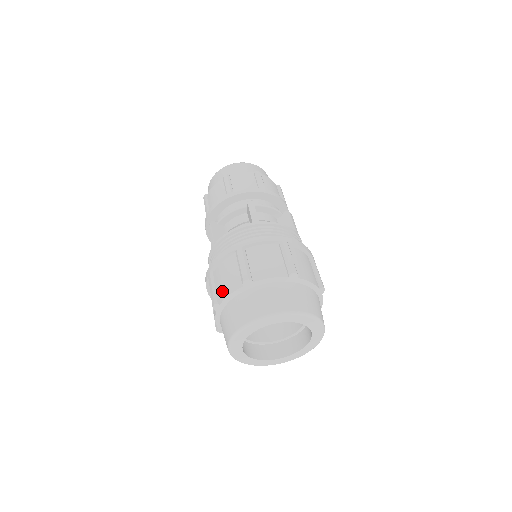
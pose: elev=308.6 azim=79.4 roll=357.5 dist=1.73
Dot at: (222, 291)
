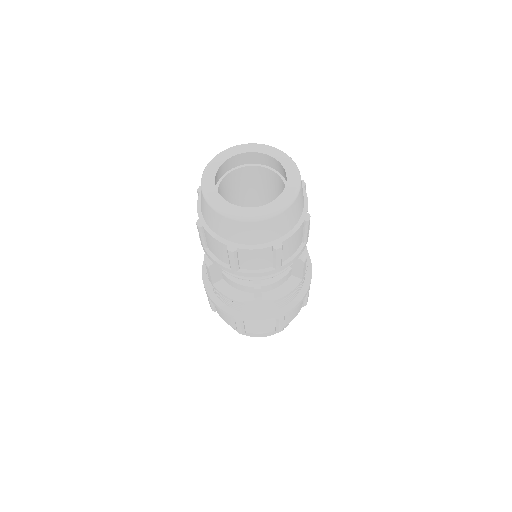
Dot at: (219, 314)
